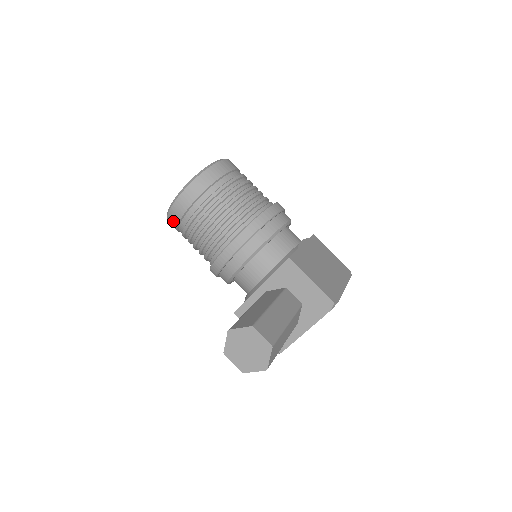
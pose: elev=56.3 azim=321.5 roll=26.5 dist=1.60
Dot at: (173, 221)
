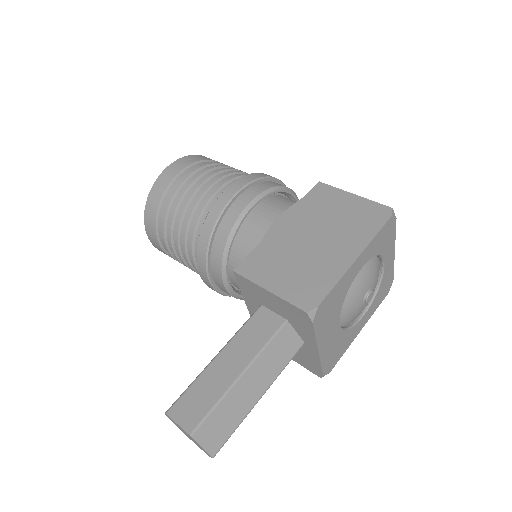
Dot at: occluded
